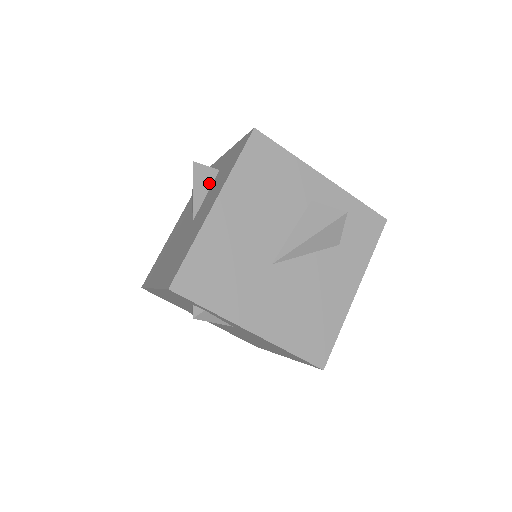
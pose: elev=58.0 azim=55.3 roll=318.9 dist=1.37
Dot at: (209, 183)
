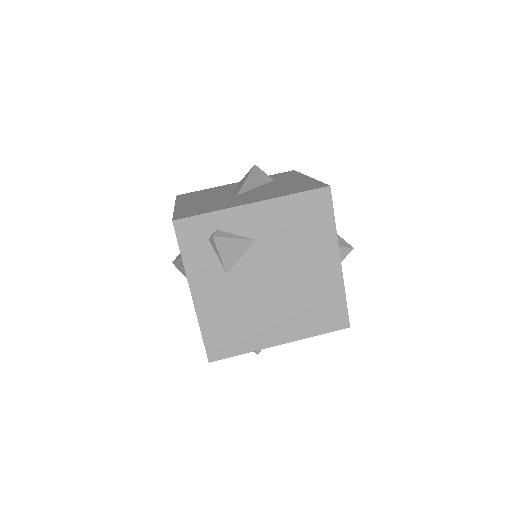
Dot at: occluded
